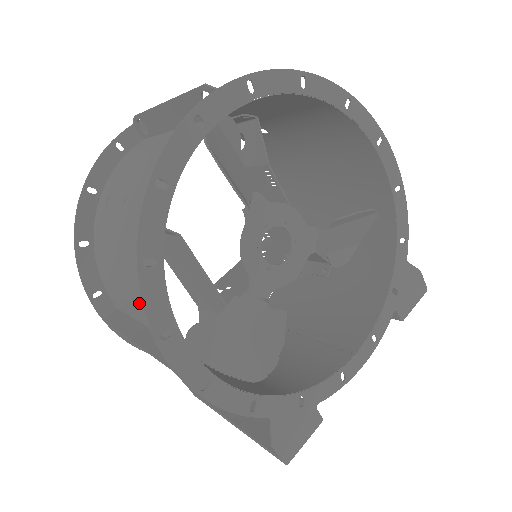
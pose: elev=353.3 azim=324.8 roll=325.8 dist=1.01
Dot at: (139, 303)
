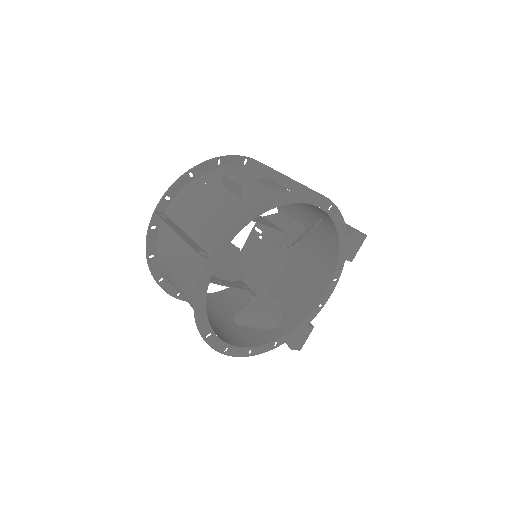
Dot at: occluded
